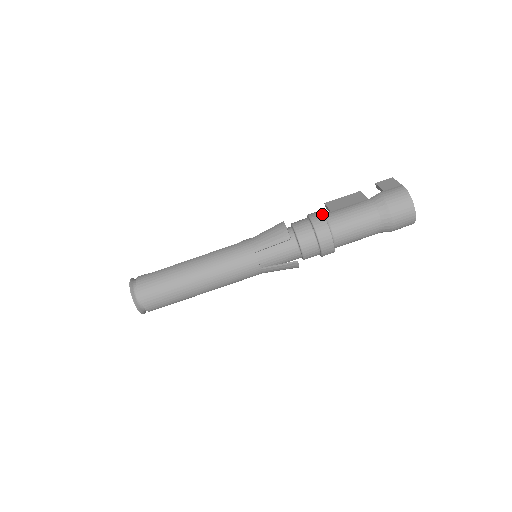
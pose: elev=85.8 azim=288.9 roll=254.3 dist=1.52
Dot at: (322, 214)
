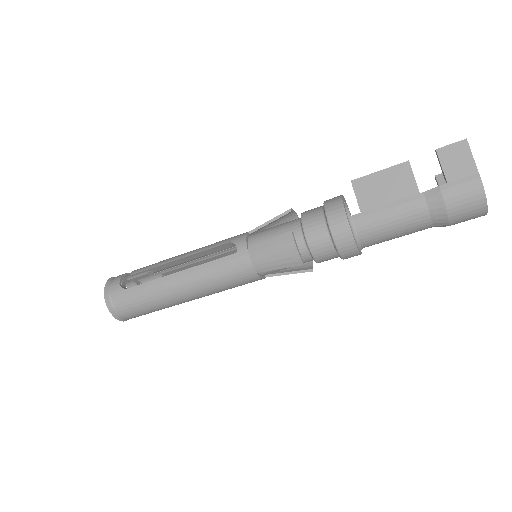
Dot at: (348, 226)
